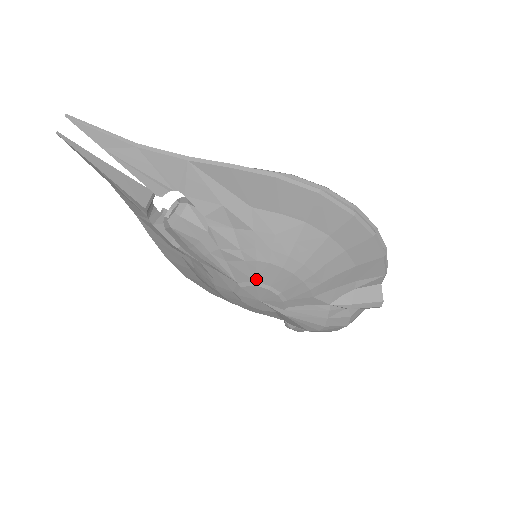
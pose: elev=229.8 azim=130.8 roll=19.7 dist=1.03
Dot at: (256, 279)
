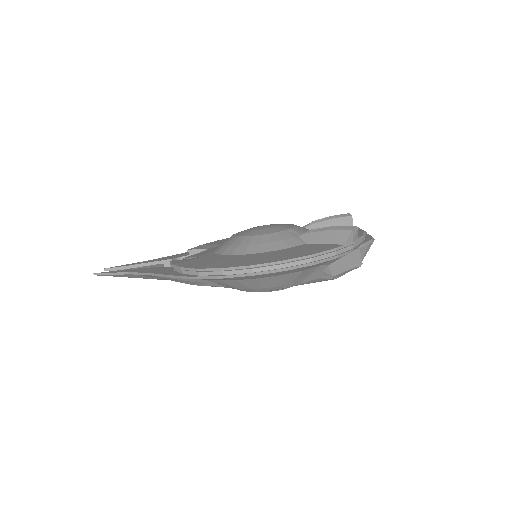
Dot at: occluded
